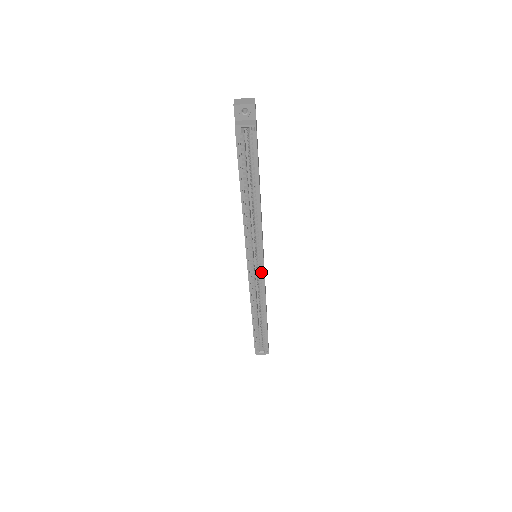
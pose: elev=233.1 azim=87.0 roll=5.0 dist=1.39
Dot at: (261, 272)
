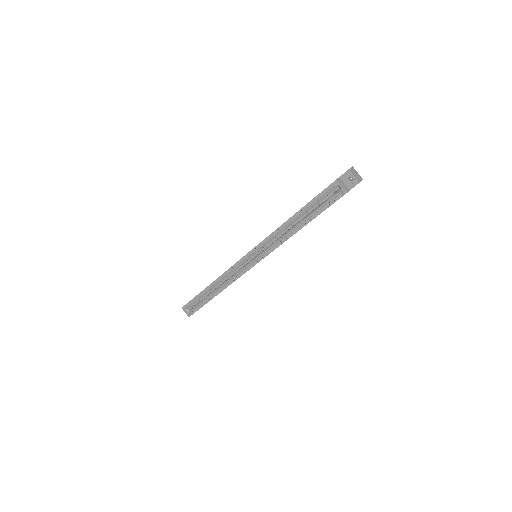
Dot at: (248, 268)
